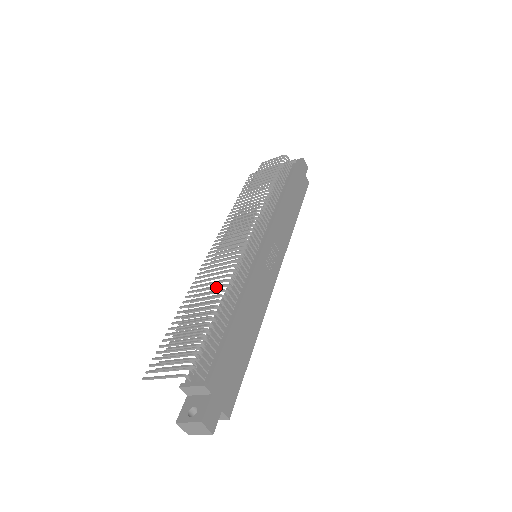
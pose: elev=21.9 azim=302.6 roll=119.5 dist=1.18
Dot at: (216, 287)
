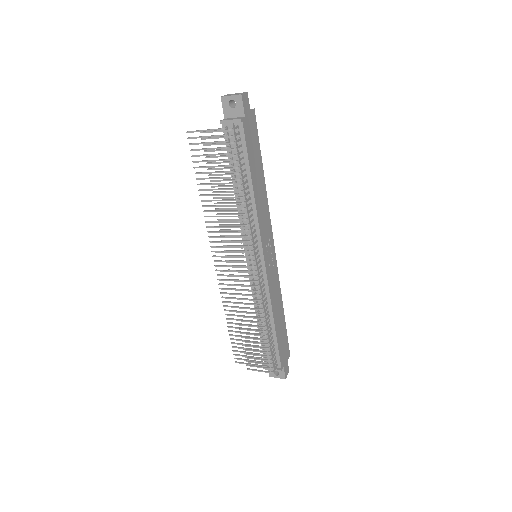
Dot at: (254, 318)
